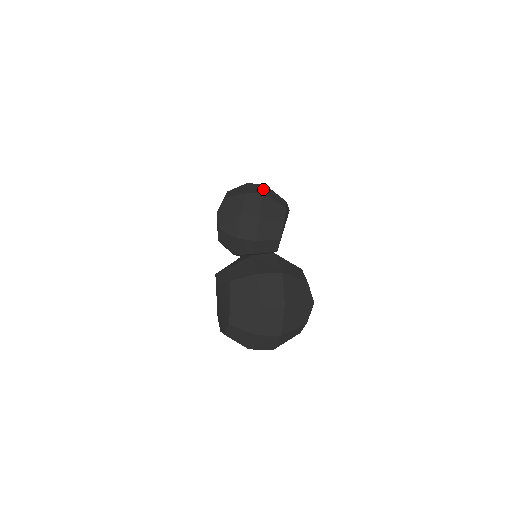
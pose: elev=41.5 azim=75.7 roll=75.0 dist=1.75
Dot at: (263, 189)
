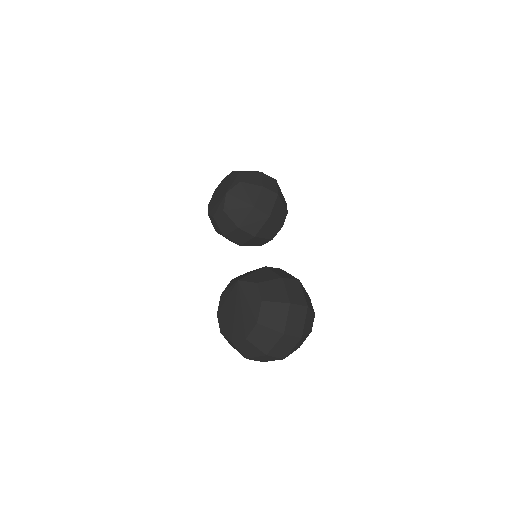
Dot at: (276, 187)
